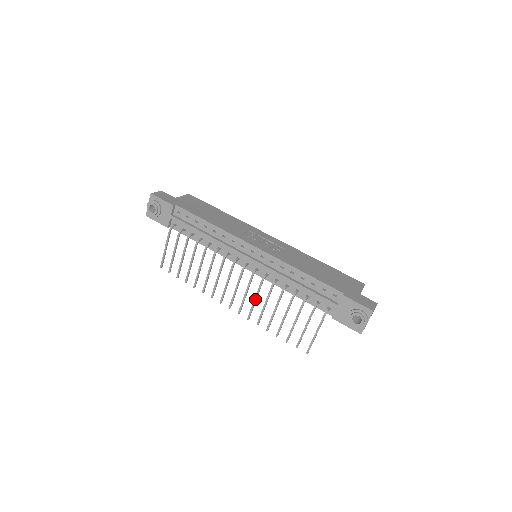
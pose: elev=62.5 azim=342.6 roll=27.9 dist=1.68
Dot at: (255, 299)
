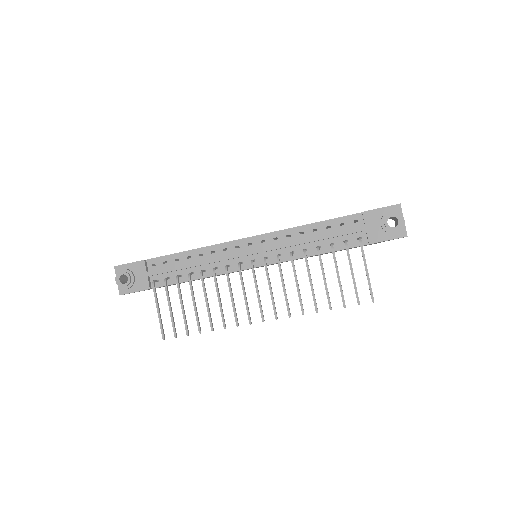
Dot at: (283, 286)
